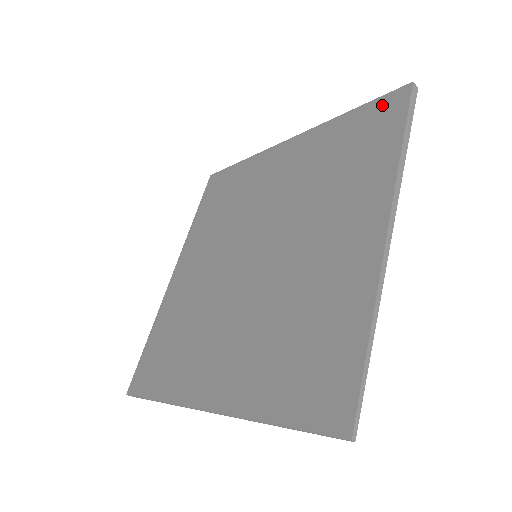
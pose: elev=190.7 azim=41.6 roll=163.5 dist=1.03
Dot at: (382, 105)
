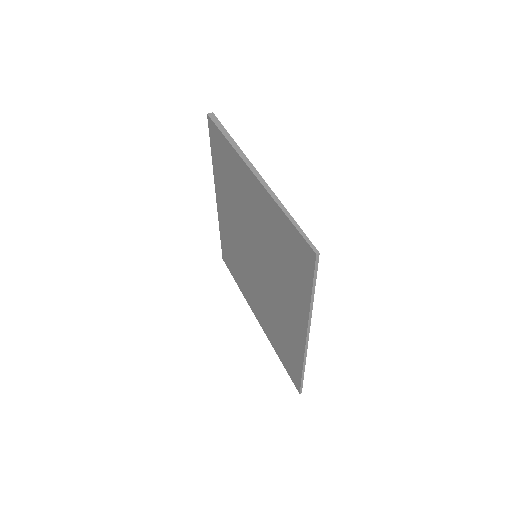
Dot at: (212, 136)
